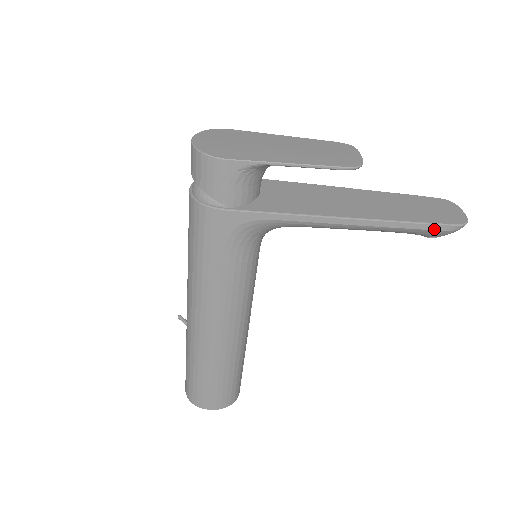
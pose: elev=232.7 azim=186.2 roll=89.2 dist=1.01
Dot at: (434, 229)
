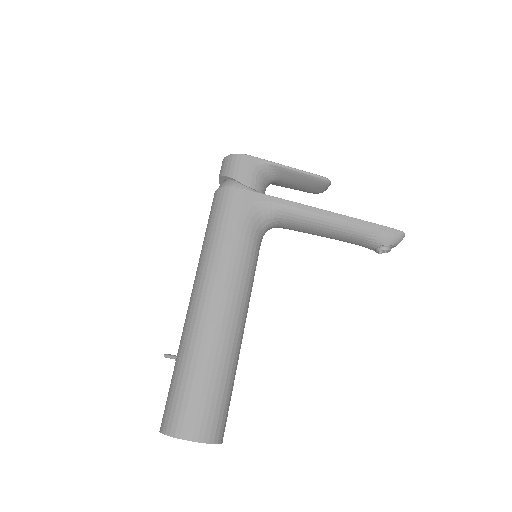
Dot at: (384, 230)
